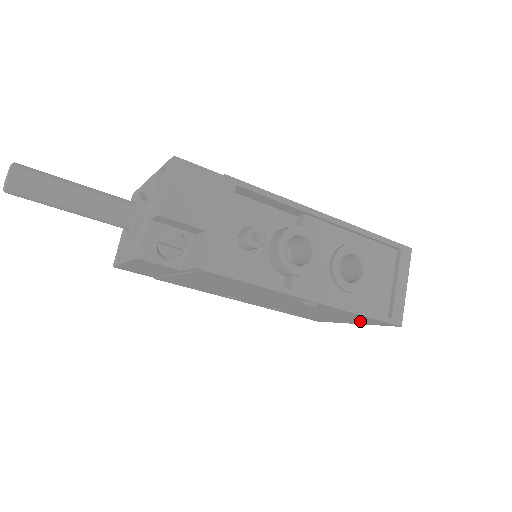
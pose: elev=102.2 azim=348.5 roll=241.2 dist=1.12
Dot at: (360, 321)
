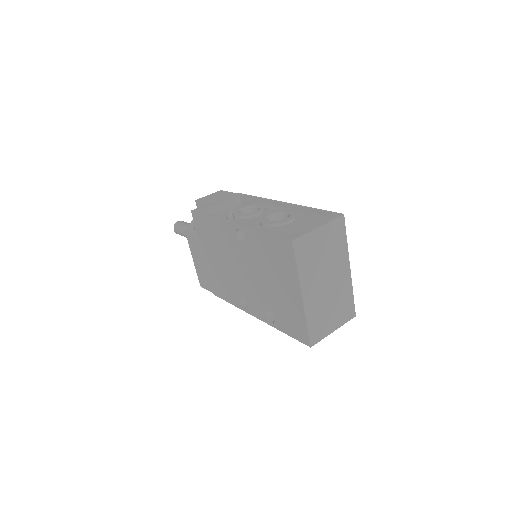
Dot at: (287, 269)
